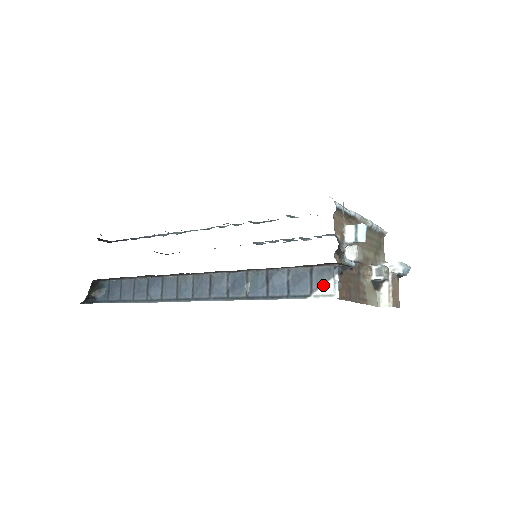
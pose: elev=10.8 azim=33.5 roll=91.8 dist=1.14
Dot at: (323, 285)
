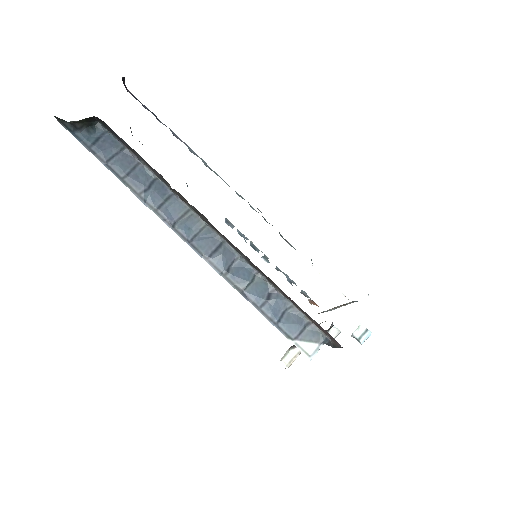
Dot at: (308, 342)
